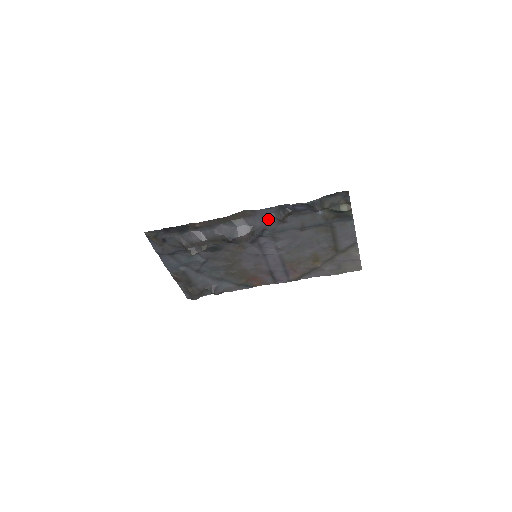
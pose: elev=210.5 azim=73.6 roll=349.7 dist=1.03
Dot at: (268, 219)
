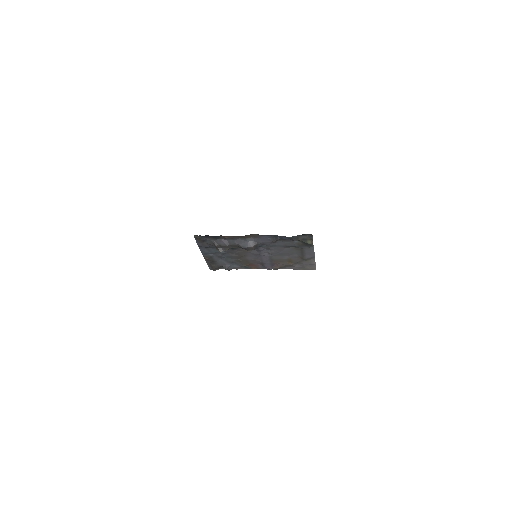
Dot at: (266, 240)
